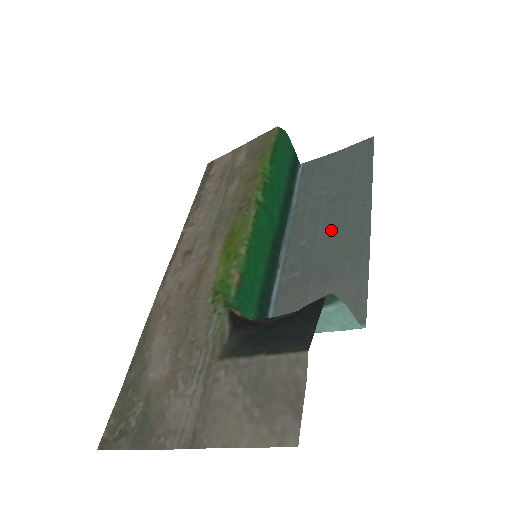
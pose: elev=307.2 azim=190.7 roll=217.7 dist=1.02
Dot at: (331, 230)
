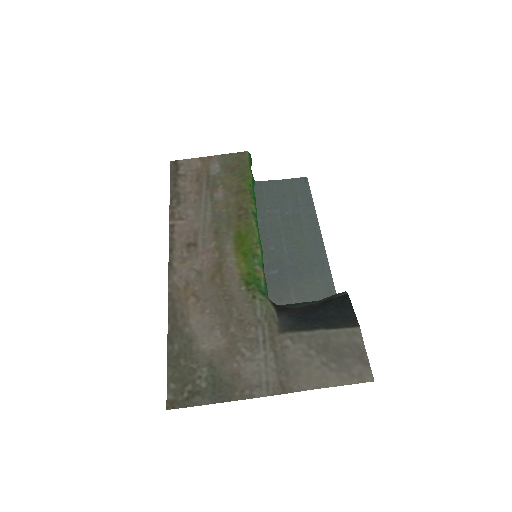
Dot at: (293, 242)
